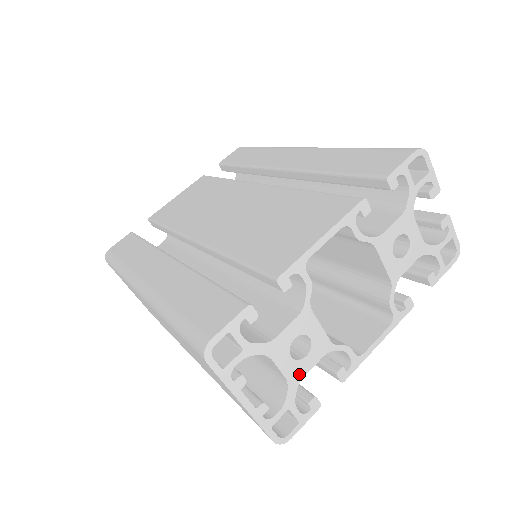
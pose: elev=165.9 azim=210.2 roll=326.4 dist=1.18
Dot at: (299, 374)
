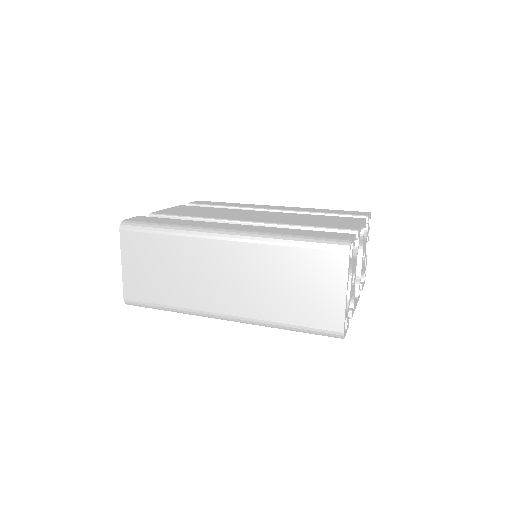
Dot at: (351, 295)
